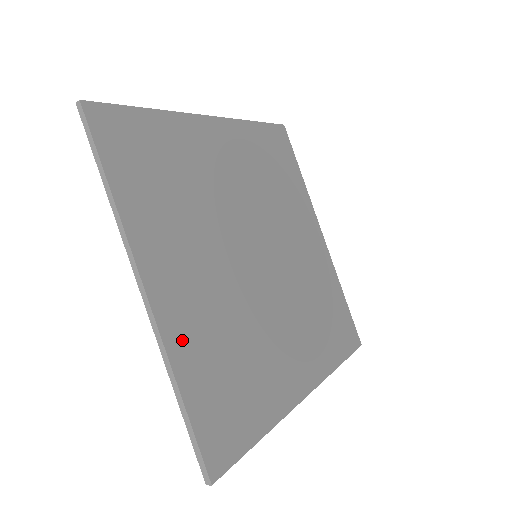
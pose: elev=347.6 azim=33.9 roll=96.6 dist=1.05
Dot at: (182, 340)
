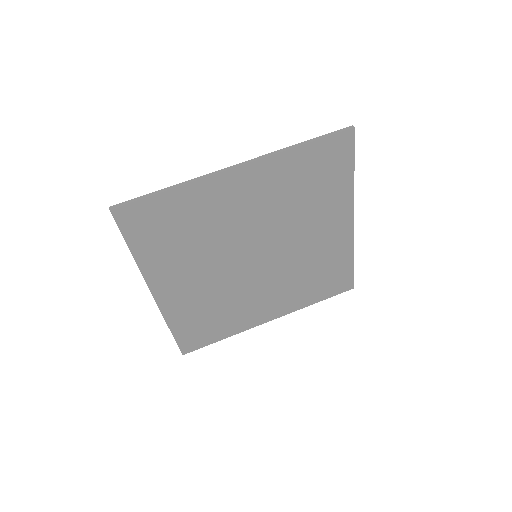
Dot at: (175, 311)
